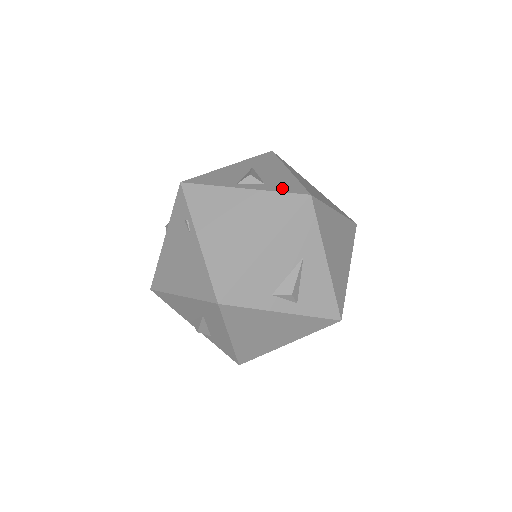
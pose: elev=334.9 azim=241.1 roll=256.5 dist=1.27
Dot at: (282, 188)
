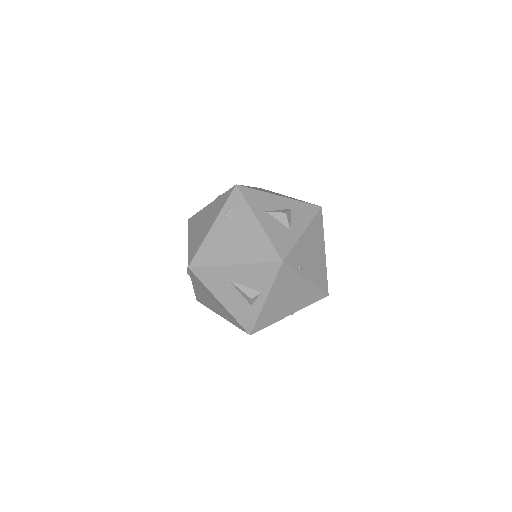
Dot at: occluded
